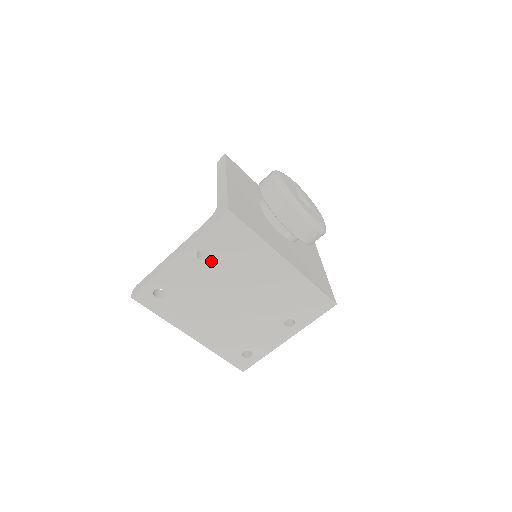
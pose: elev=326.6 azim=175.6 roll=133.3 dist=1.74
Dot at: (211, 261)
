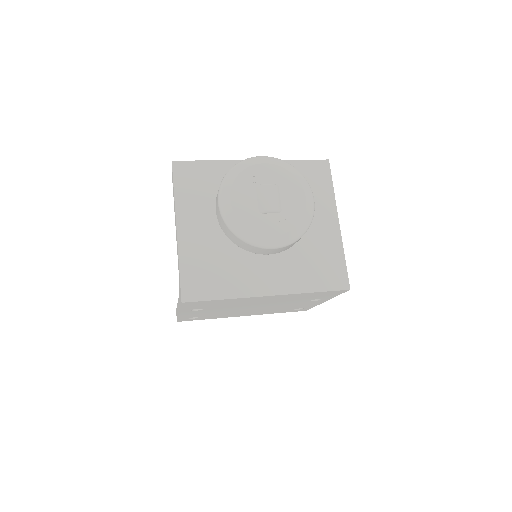
Dot at: (207, 309)
